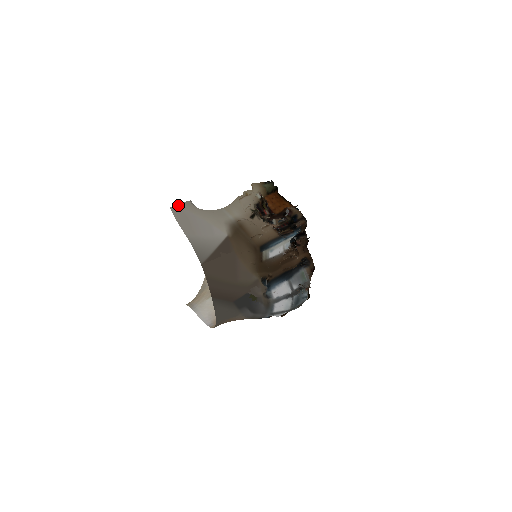
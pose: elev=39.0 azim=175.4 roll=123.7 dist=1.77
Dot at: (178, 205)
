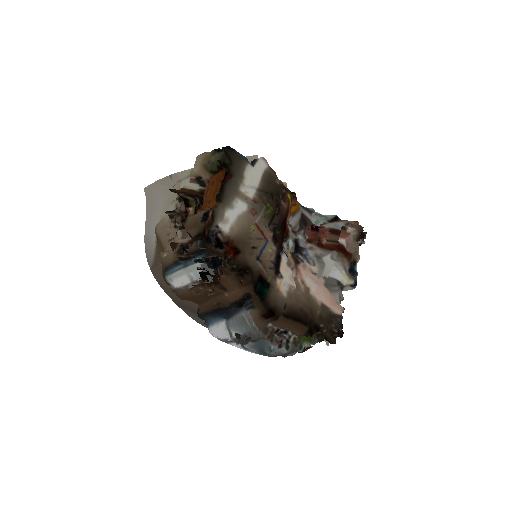
Dot at: (150, 185)
